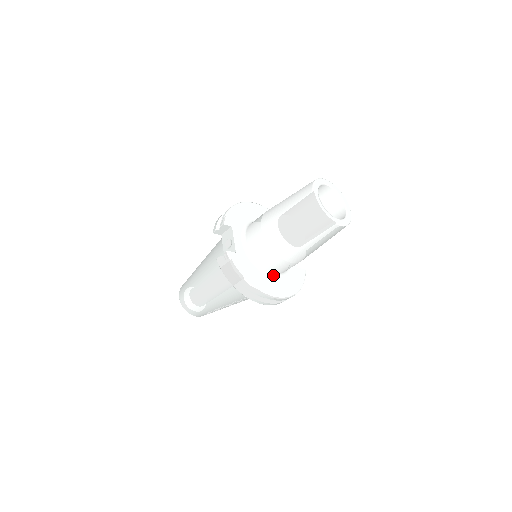
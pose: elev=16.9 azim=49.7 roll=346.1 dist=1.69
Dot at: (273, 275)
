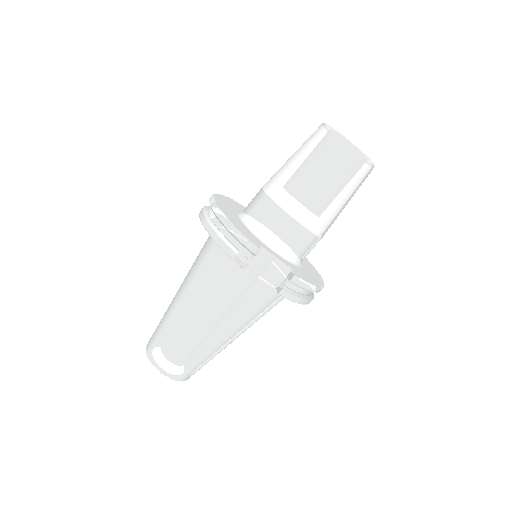
Dot at: occluded
